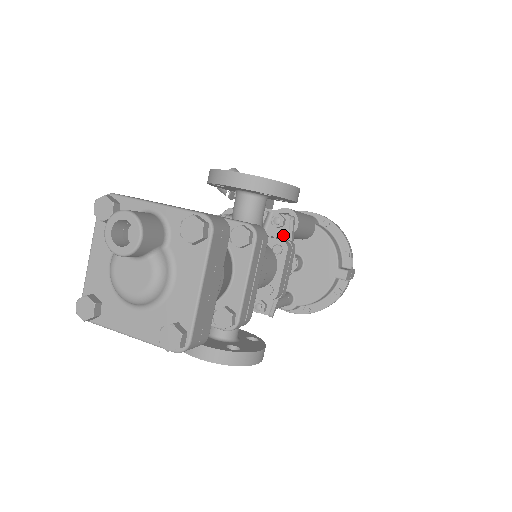
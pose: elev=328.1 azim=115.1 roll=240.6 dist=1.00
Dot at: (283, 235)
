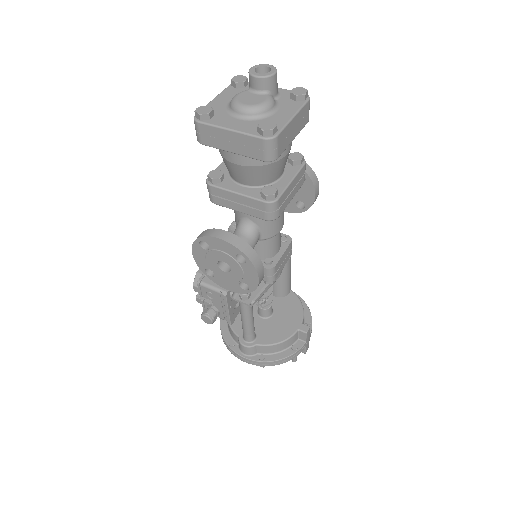
Dot at: occluded
